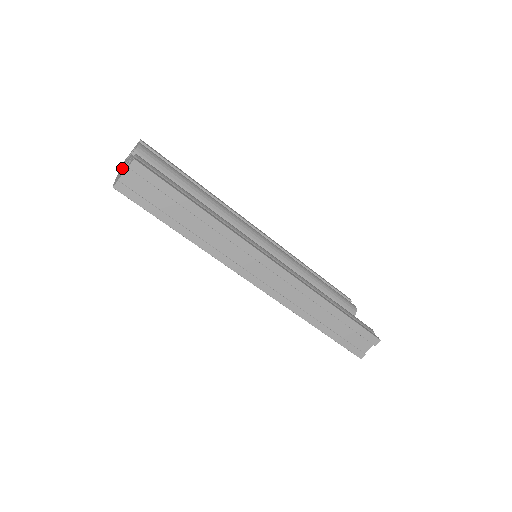
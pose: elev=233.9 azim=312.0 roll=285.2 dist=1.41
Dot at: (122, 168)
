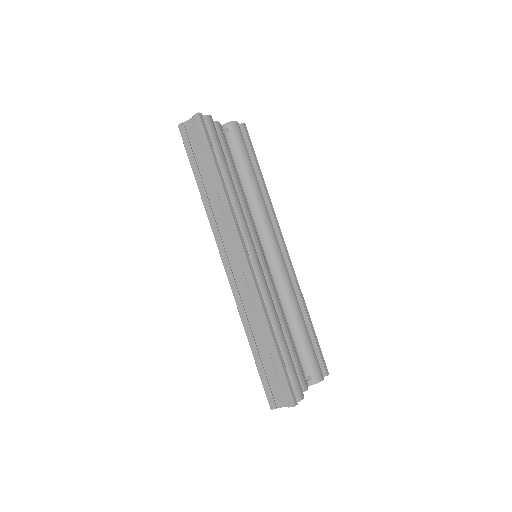
Dot at: occluded
